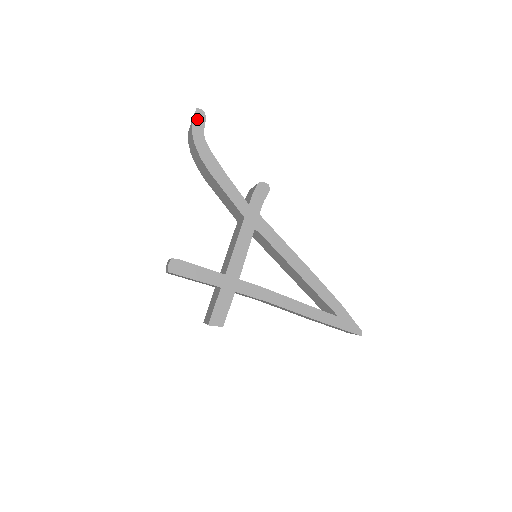
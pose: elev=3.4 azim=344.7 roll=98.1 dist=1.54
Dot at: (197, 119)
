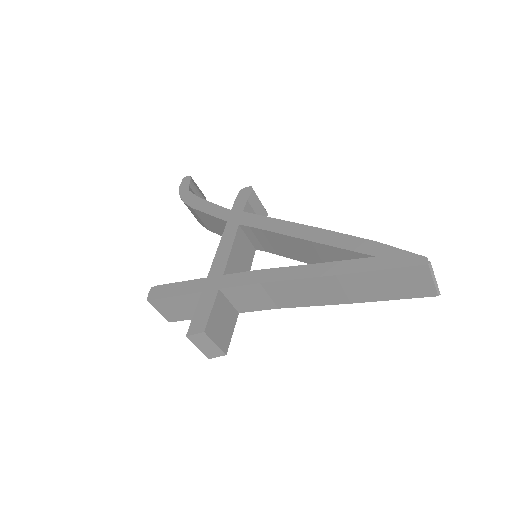
Dot at: (183, 183)
